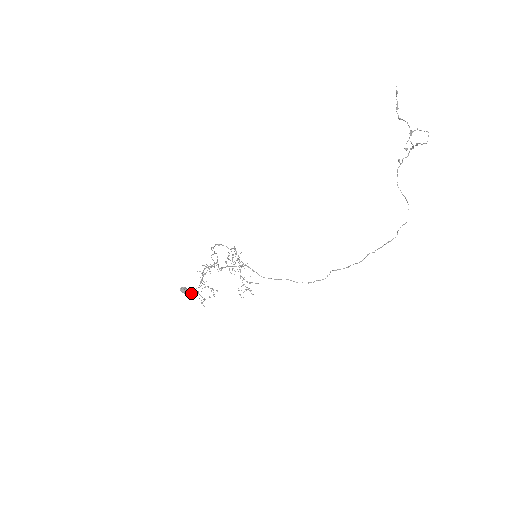
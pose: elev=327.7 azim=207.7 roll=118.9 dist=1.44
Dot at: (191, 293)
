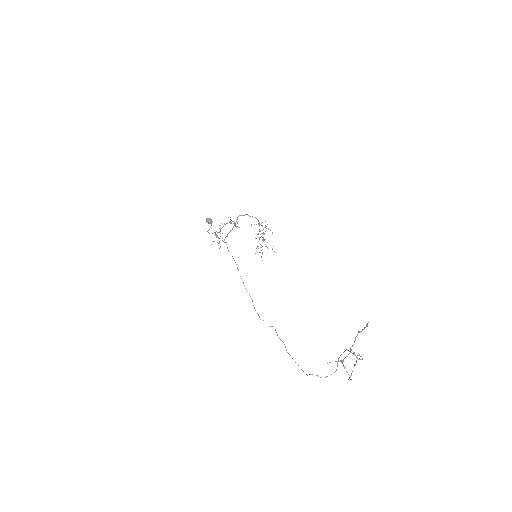
Dot at: occluded
